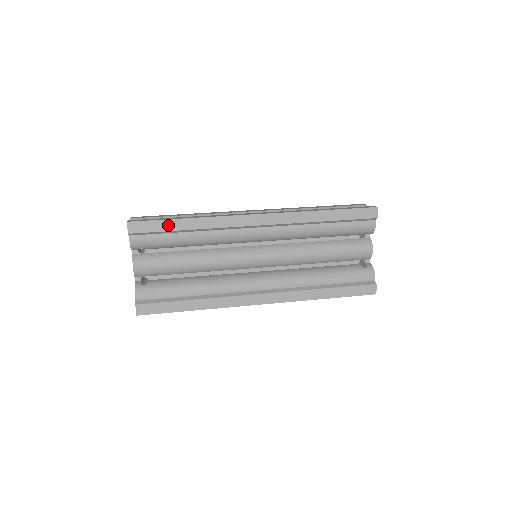
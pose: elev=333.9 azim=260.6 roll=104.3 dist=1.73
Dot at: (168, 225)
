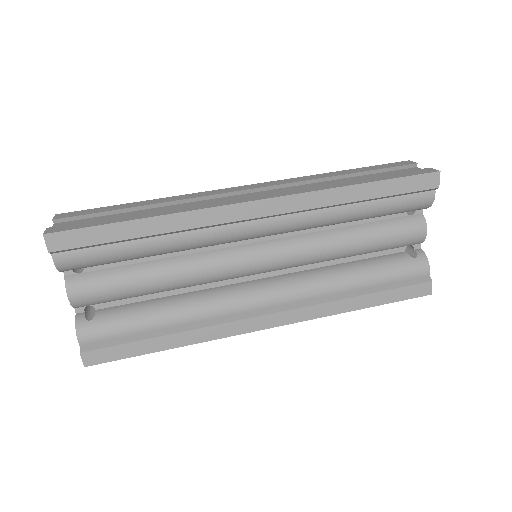
Dot at: (113, 232)
